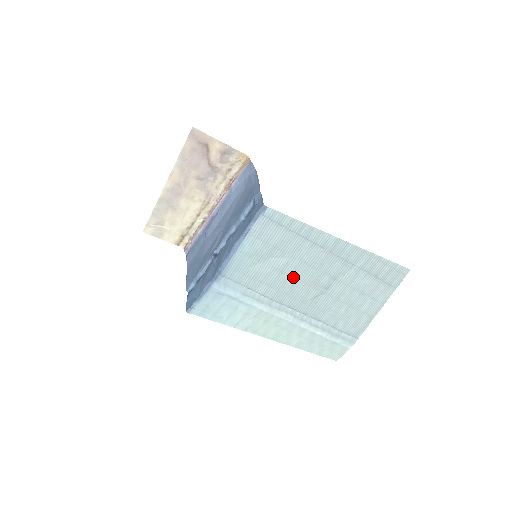
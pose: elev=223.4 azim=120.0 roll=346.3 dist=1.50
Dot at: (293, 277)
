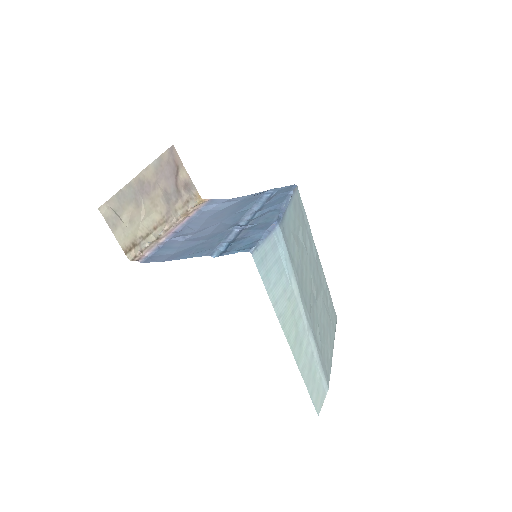
Dot at: (306, 268)
